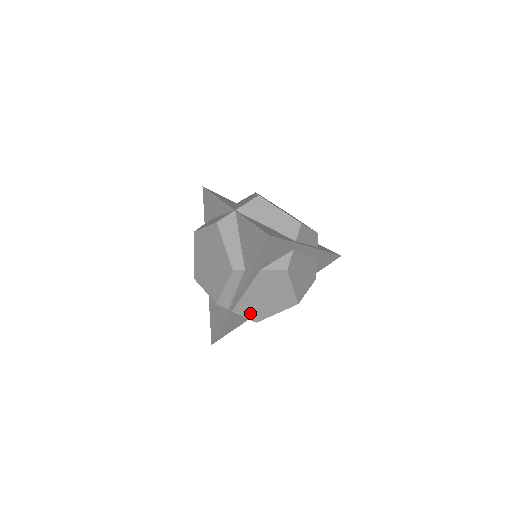
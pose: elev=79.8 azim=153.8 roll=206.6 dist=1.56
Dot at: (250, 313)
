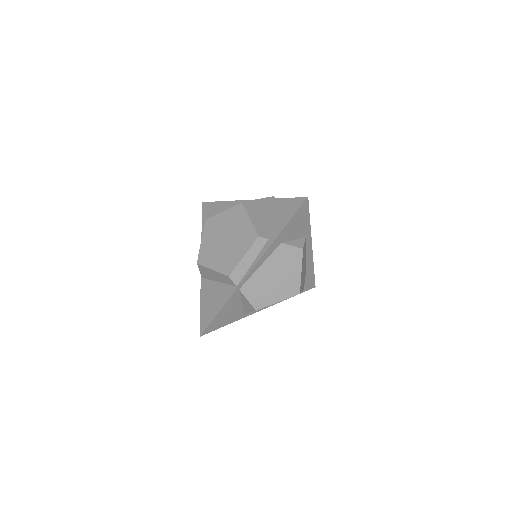
Dot at: (254, 296)
